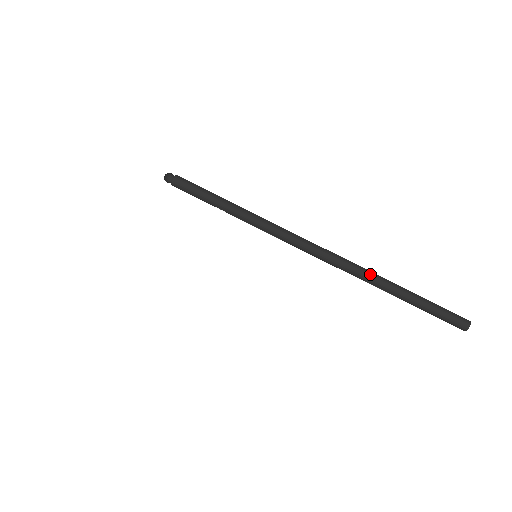
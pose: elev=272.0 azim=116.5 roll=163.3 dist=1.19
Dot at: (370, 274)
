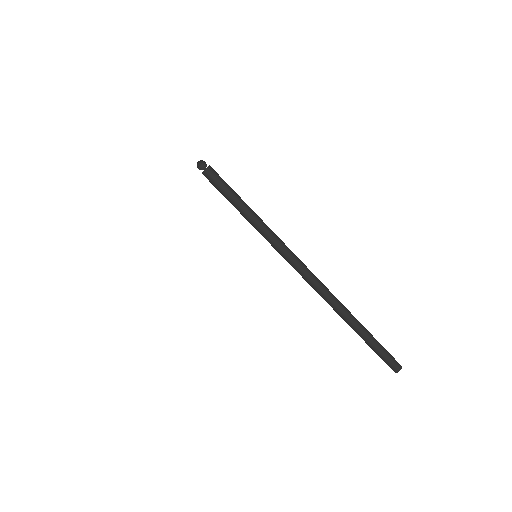
Dot at: (340, 312)
